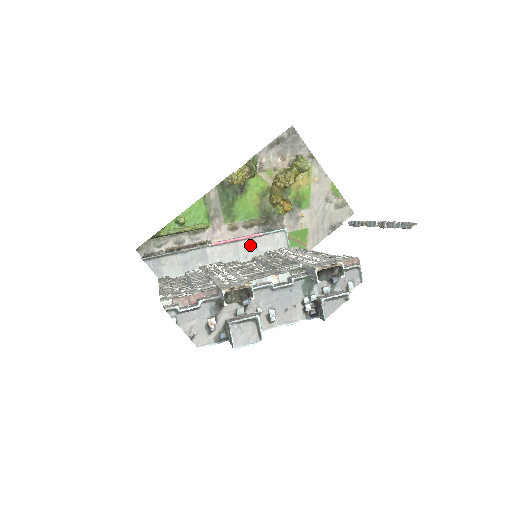
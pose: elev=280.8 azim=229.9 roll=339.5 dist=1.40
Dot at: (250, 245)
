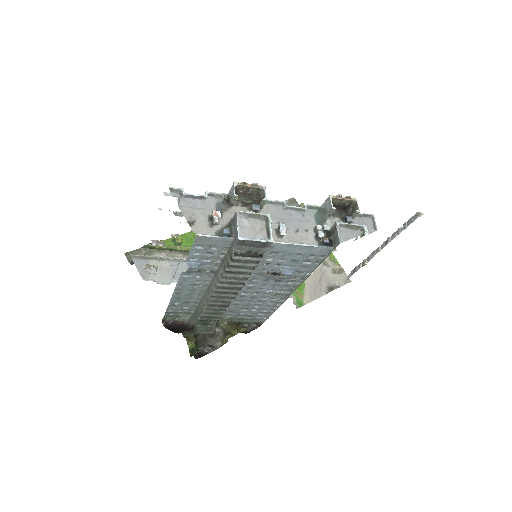
Dot at: occluded
